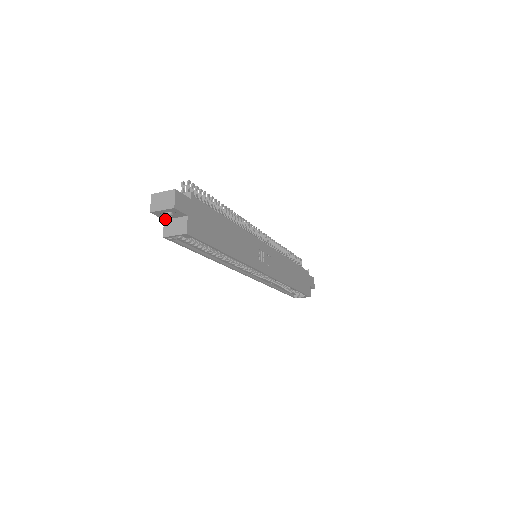
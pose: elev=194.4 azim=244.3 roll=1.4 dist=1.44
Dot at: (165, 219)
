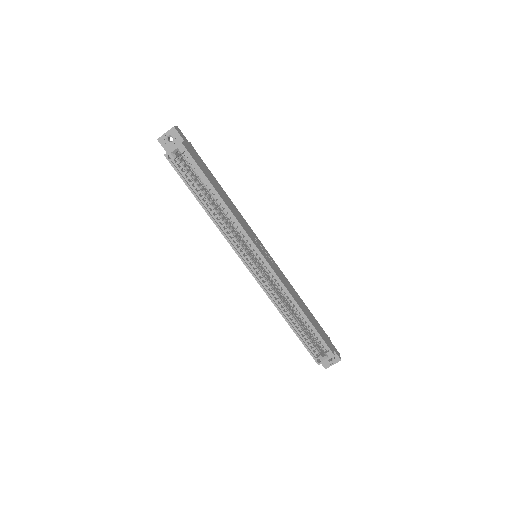
Dot at: occluded
